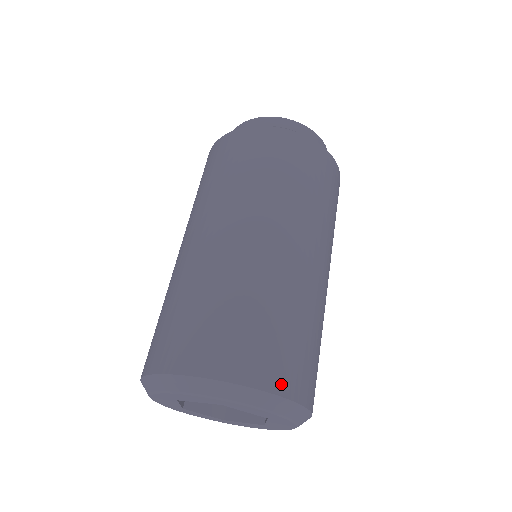
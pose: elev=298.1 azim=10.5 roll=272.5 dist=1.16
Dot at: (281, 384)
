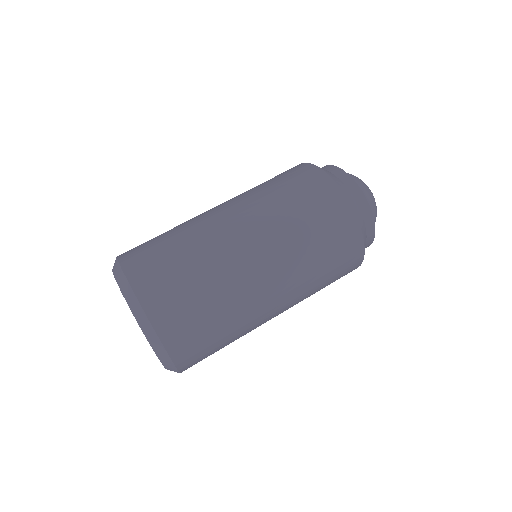
Dot at: (169, 336)
